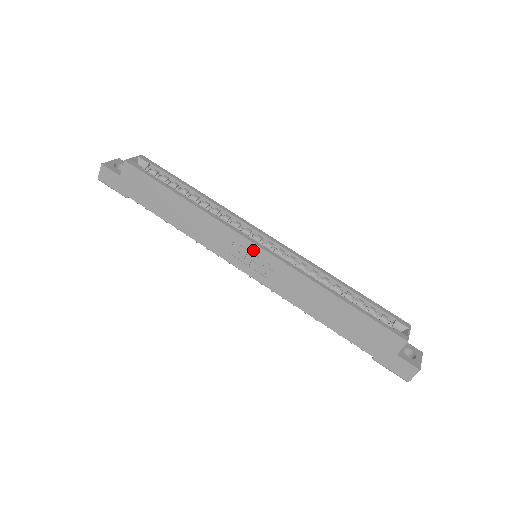
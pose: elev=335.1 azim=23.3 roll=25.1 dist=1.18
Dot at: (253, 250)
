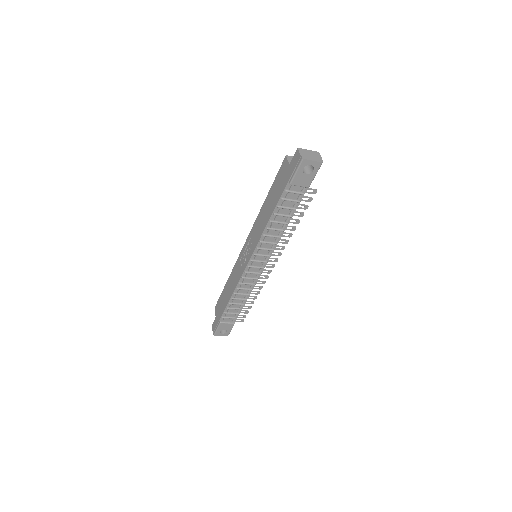
Dot at: (244, 249)
